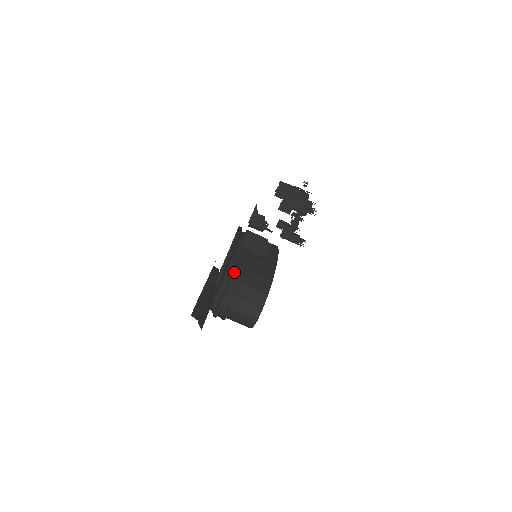
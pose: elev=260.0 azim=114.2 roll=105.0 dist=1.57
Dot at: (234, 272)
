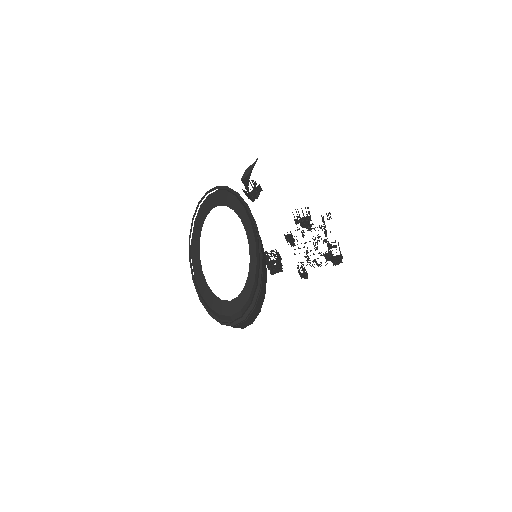
Dot at: (257, 297)
